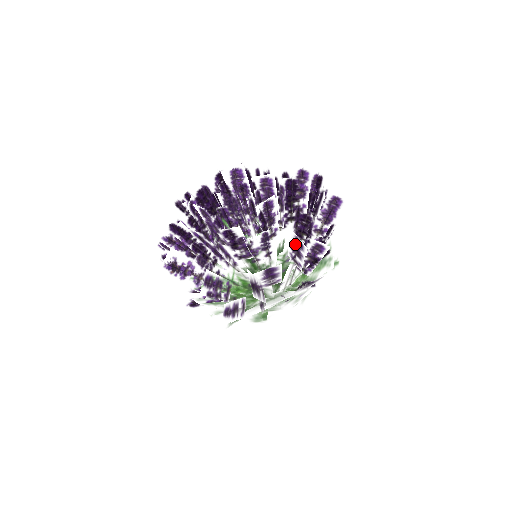
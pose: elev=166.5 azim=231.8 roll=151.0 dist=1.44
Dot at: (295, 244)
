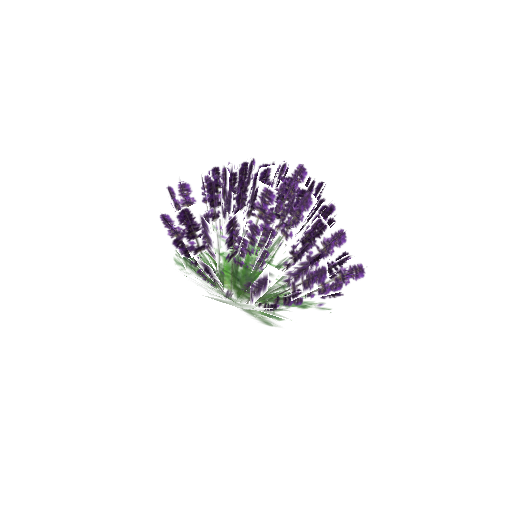
Dot at: (230, 223)
